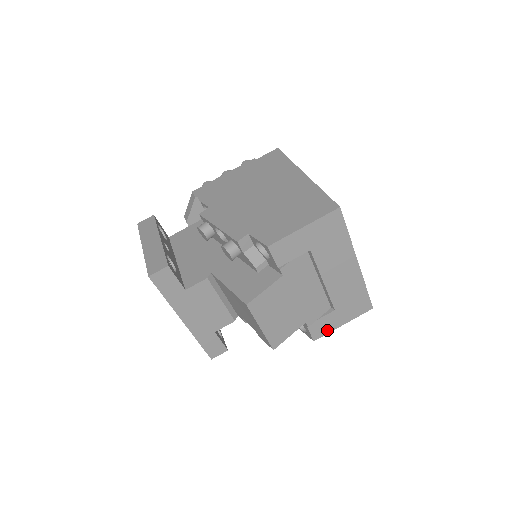
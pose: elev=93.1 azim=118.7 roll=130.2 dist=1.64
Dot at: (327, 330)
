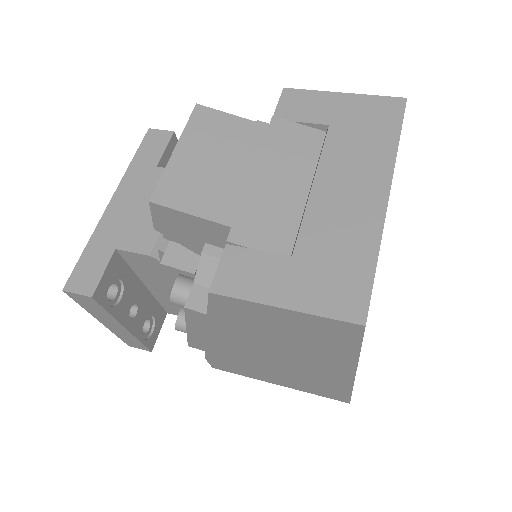
Dot at: (248, 290)
